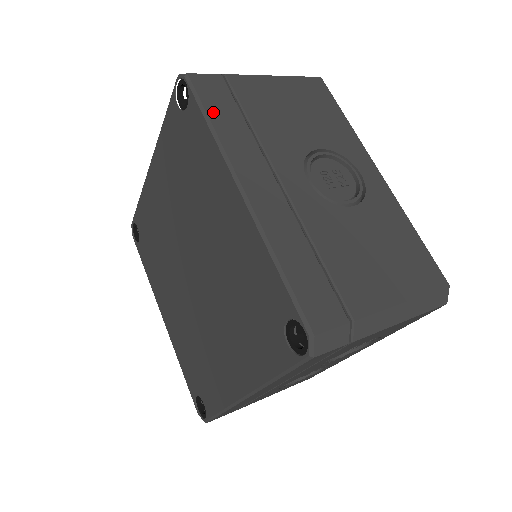
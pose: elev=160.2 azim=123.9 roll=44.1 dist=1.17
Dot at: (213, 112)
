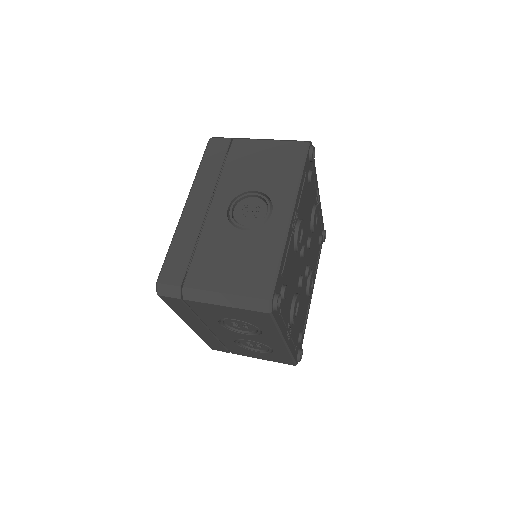
Dot at: (206, 161)
